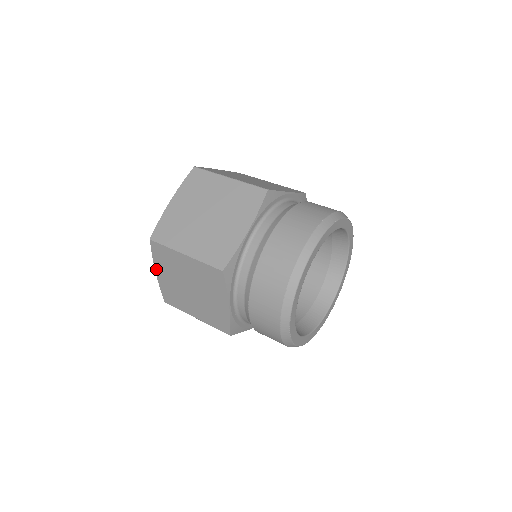
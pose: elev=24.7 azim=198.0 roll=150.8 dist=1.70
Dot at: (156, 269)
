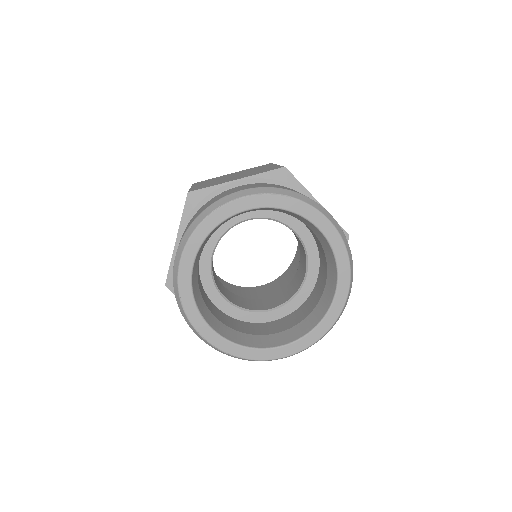
Dot at: occluded
